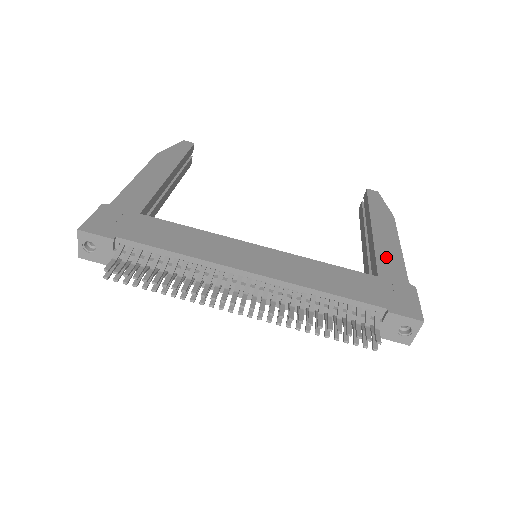
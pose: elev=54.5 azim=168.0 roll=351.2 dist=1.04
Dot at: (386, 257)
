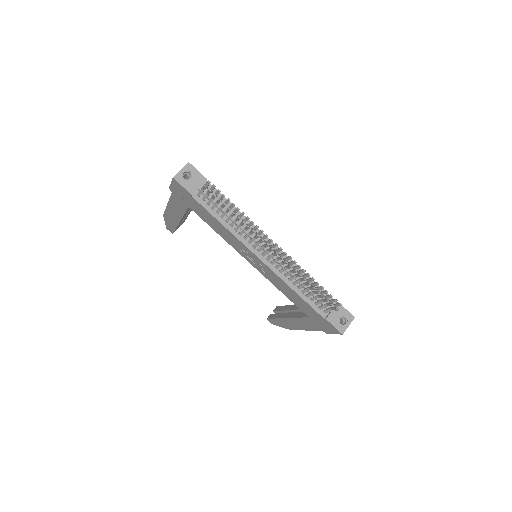
Dot at: occluded
